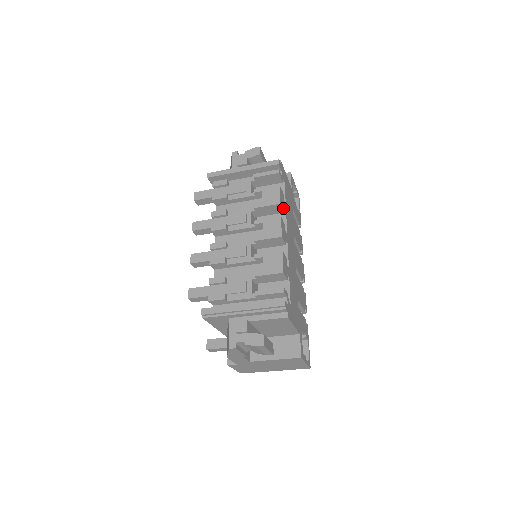
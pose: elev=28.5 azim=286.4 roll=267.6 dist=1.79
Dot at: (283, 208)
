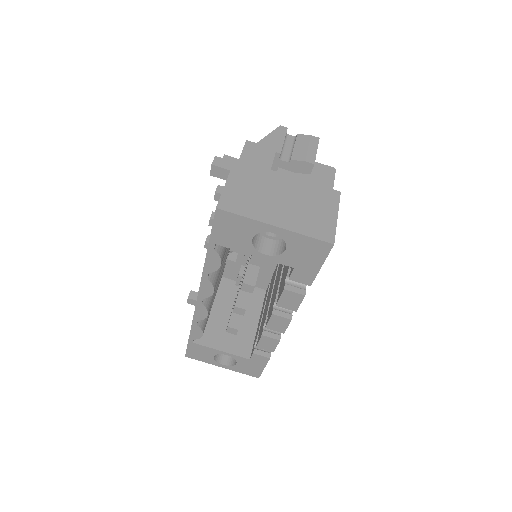
Dot at: occluded
